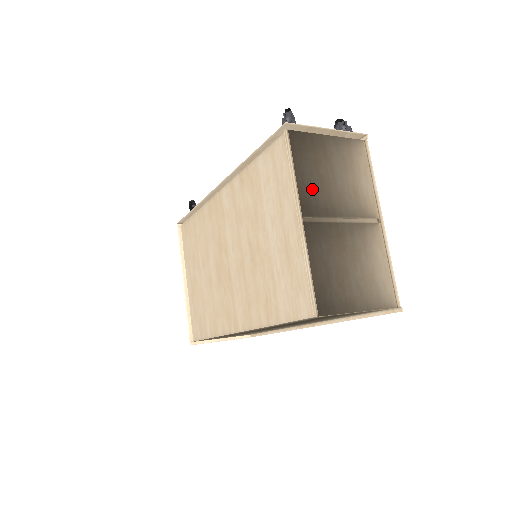
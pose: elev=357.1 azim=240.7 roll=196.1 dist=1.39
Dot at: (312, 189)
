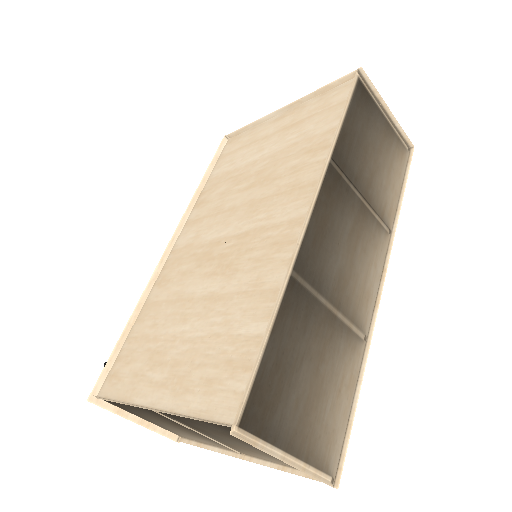
Dot at: occluded
